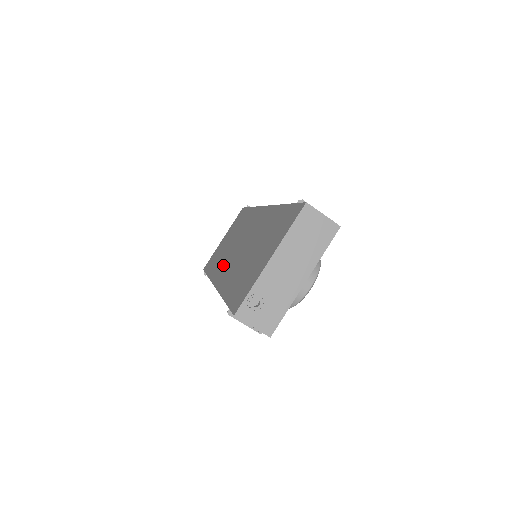
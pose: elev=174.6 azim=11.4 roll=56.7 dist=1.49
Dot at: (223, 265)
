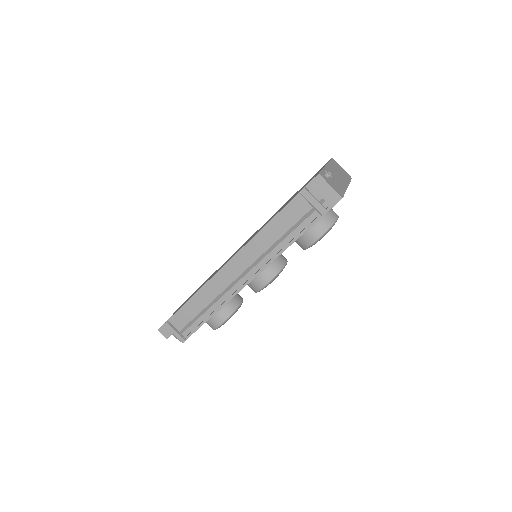
Dot at: occluded
